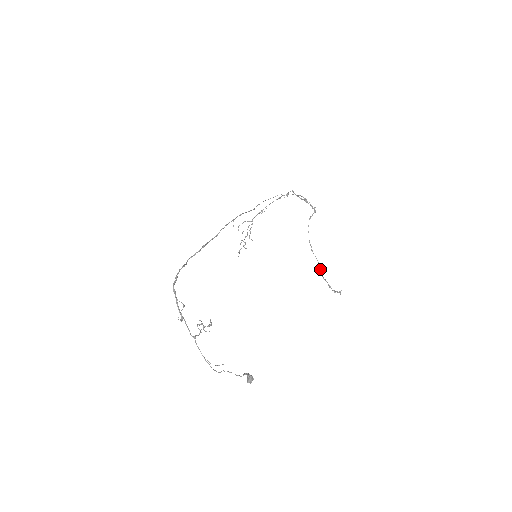
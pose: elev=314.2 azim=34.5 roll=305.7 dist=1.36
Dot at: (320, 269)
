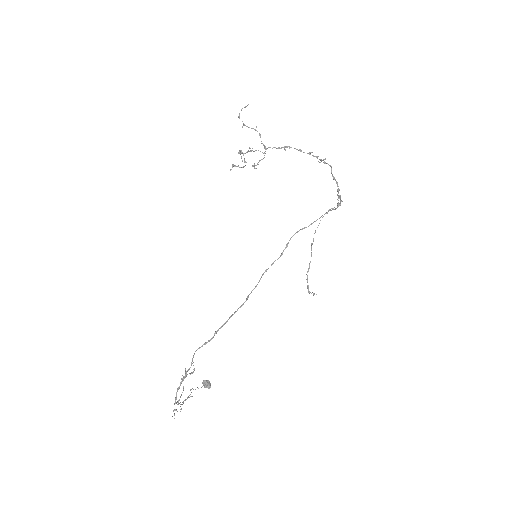
Dot at: (309, 268)
